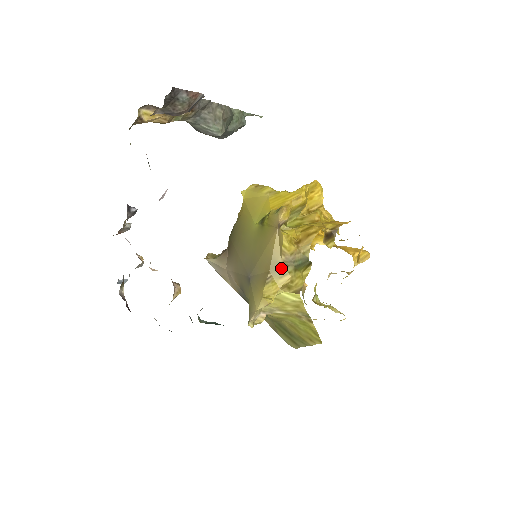
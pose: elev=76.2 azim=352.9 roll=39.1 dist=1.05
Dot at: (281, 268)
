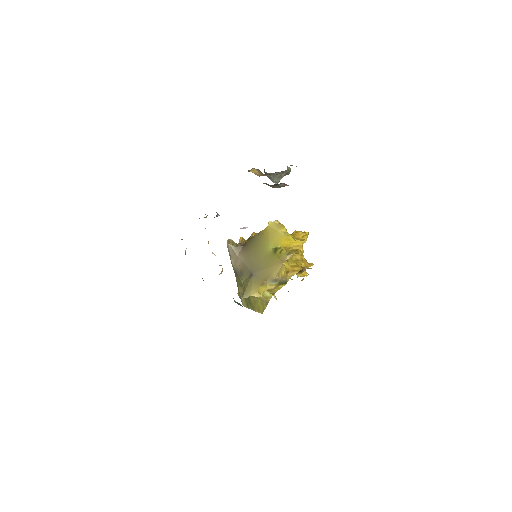
Dot at: (273, 281)
